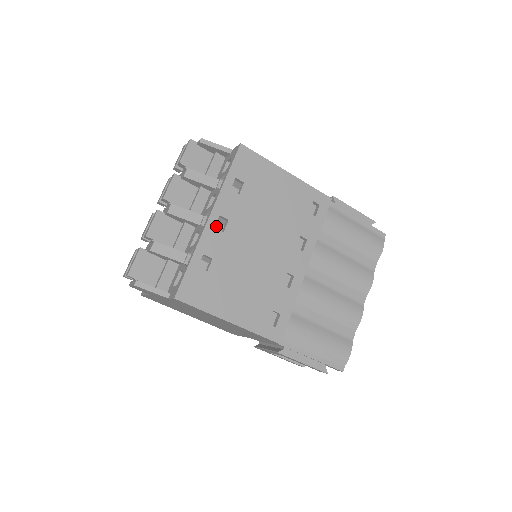
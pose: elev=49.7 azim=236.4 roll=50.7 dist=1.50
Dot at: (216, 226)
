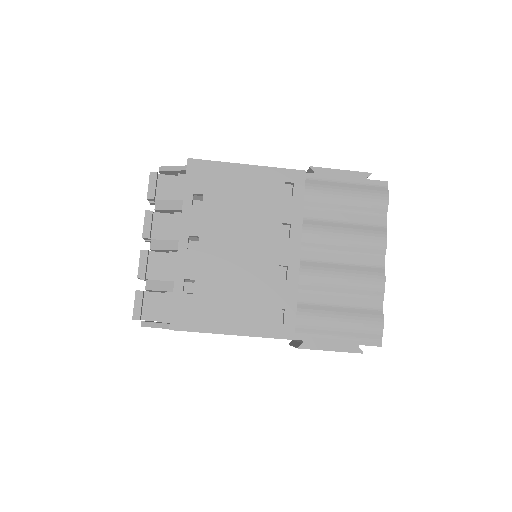
Dot at: (195, 245)
